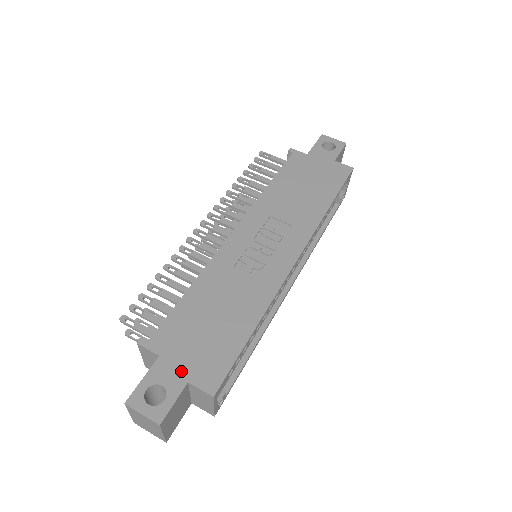
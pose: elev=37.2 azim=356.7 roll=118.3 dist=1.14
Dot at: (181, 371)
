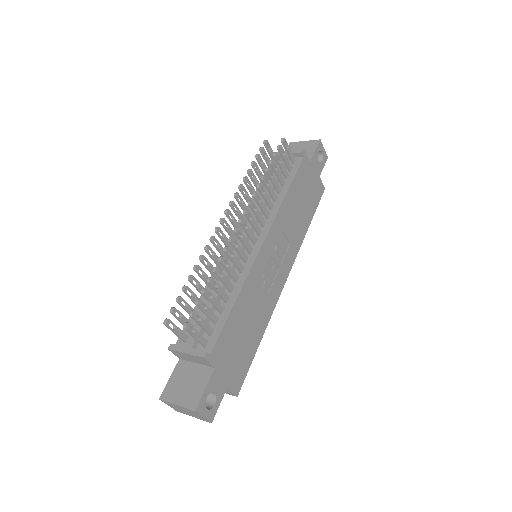
Dot at: (225, 379)
